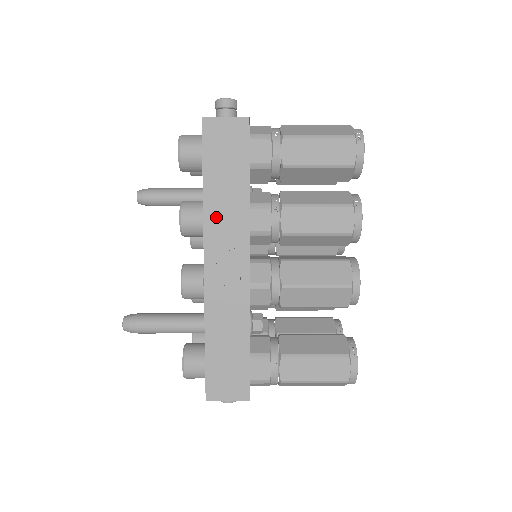
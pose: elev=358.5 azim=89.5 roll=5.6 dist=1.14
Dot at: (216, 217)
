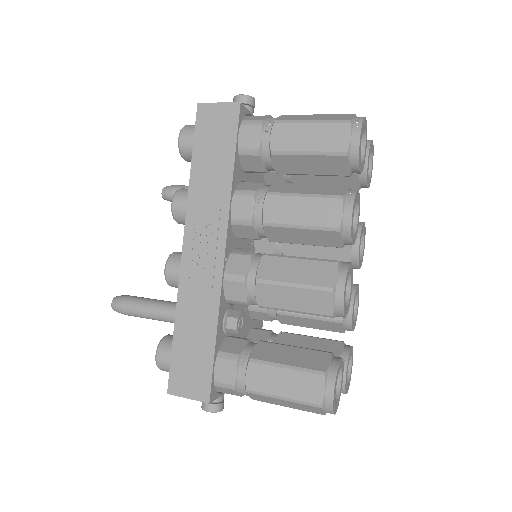
Dot at: (199, 201)
